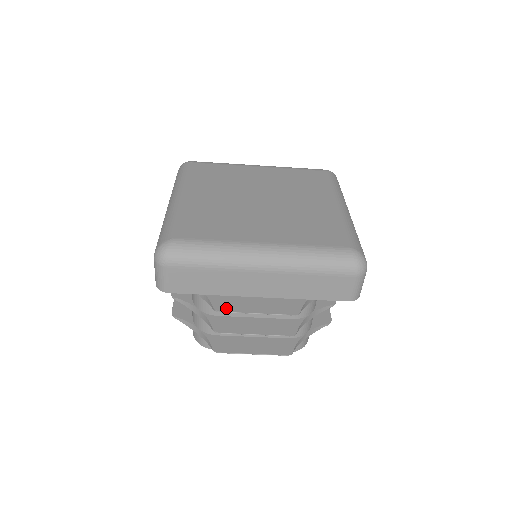
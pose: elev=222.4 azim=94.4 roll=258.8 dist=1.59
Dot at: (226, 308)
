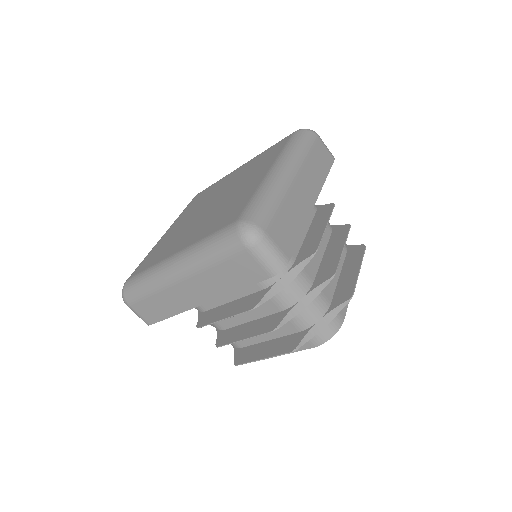
Dot at: (204, 322)
